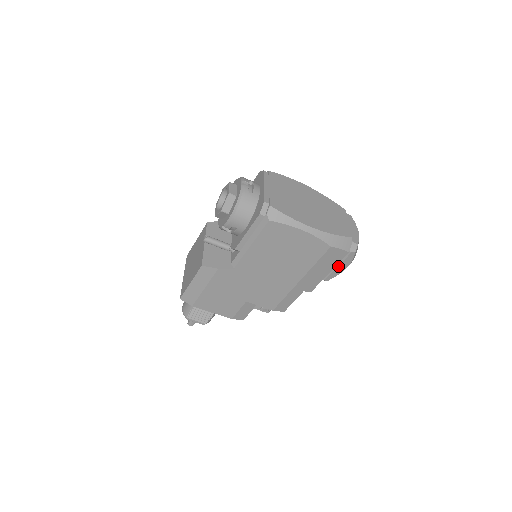
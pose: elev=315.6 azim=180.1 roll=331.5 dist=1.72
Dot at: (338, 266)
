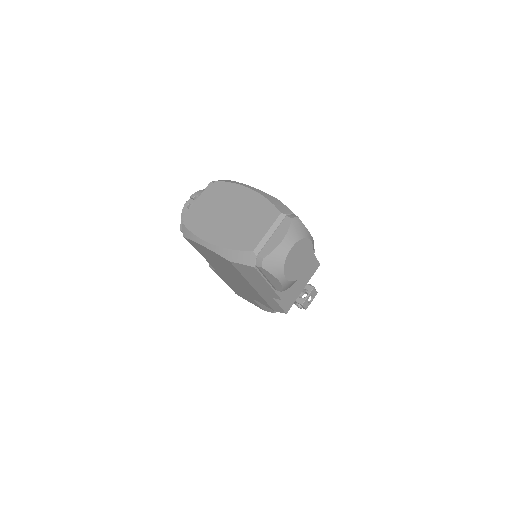
Dot at: (268, 279)
